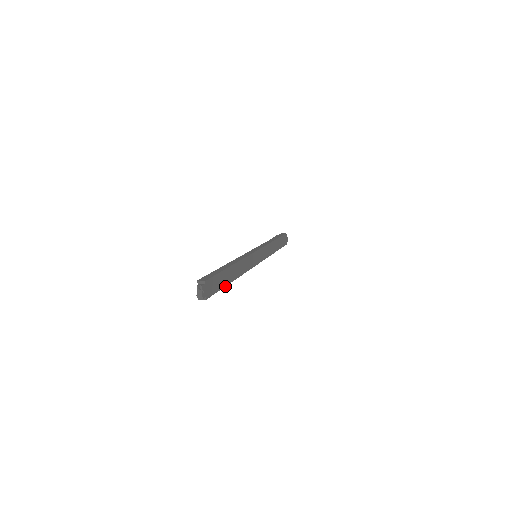
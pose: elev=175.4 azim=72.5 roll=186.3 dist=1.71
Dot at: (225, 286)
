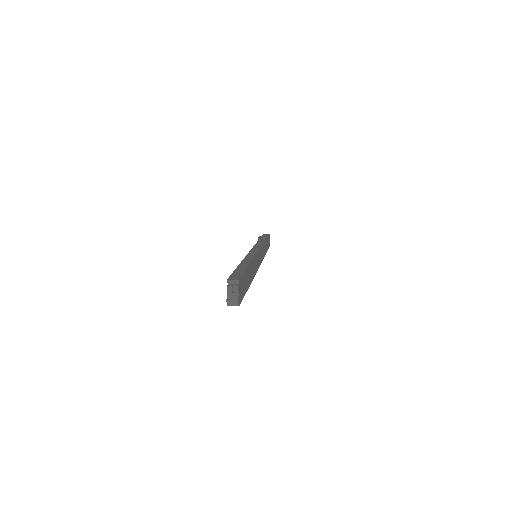
Dot at: (247, 289)
